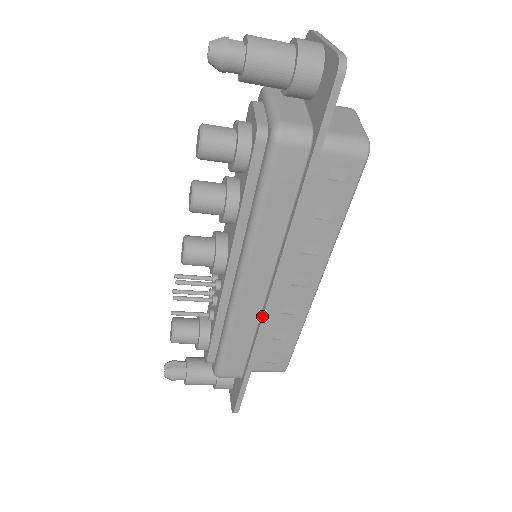
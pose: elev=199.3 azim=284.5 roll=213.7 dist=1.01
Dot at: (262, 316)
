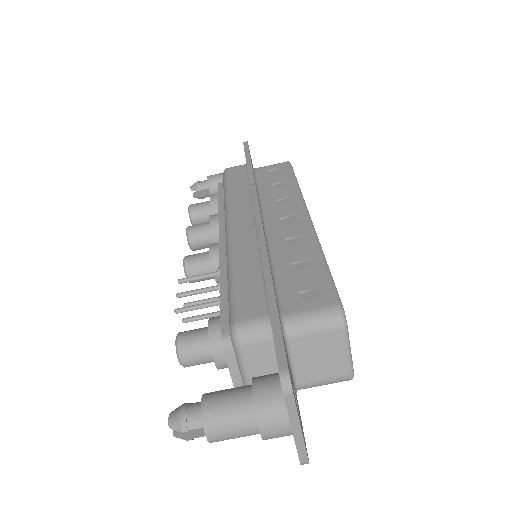
Dot at: occluded
